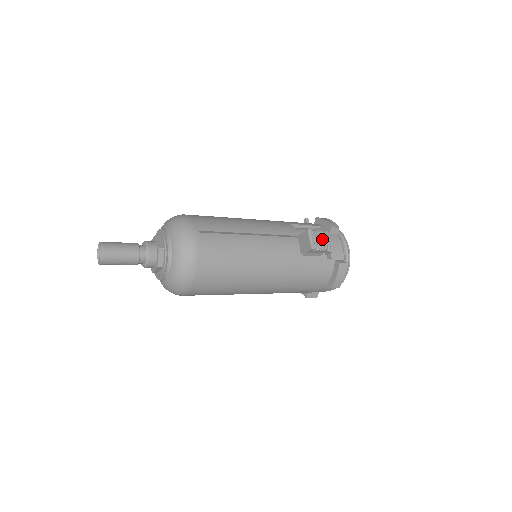
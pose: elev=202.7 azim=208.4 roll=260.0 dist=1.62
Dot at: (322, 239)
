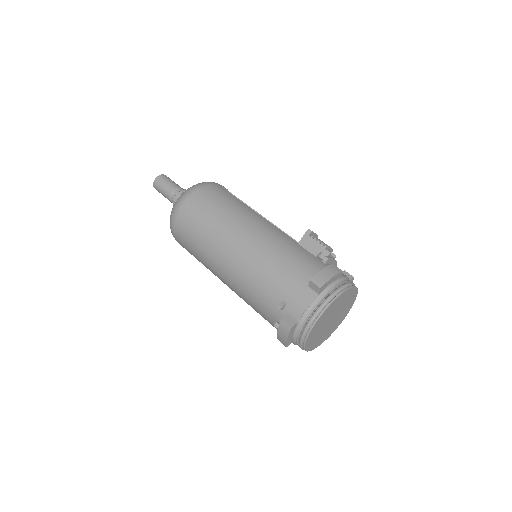
Dot at: occluded
